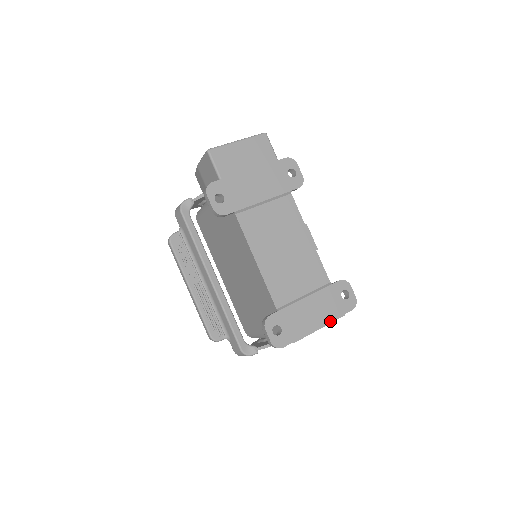
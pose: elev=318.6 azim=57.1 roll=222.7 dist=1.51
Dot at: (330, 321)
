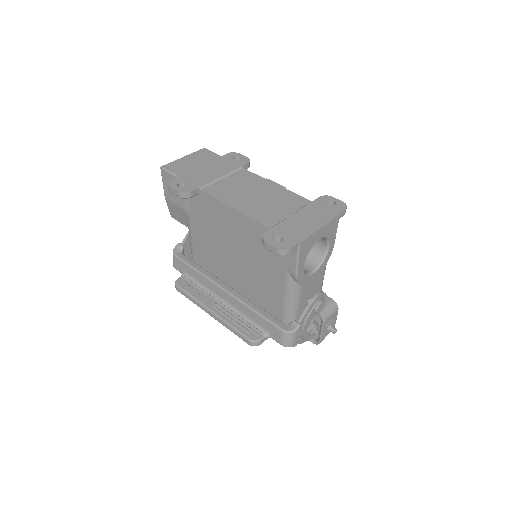
Dot at: (328, 221)
